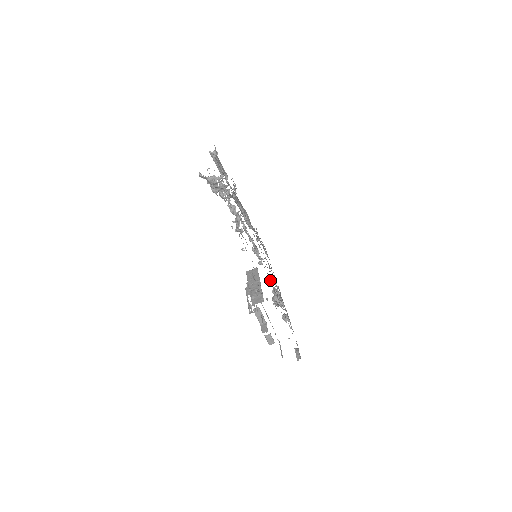
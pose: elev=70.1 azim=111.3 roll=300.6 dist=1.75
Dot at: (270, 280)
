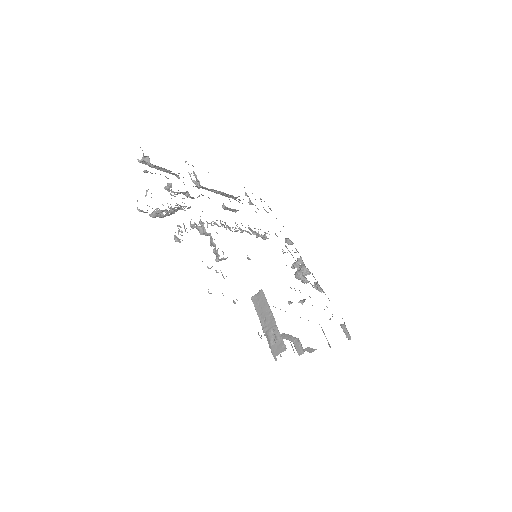
Dot at: (284, 252)
